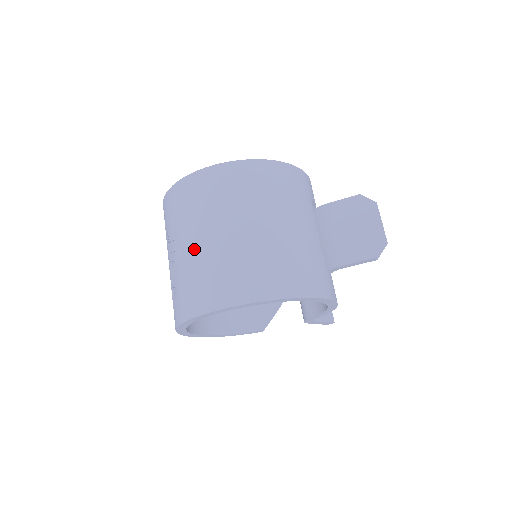
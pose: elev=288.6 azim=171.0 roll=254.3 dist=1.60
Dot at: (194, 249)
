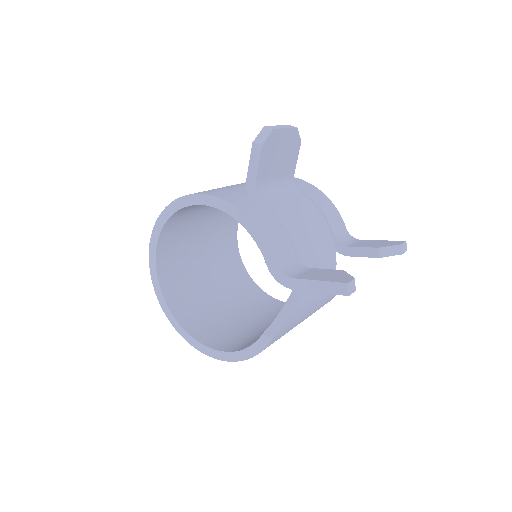
Dot at: occluded
